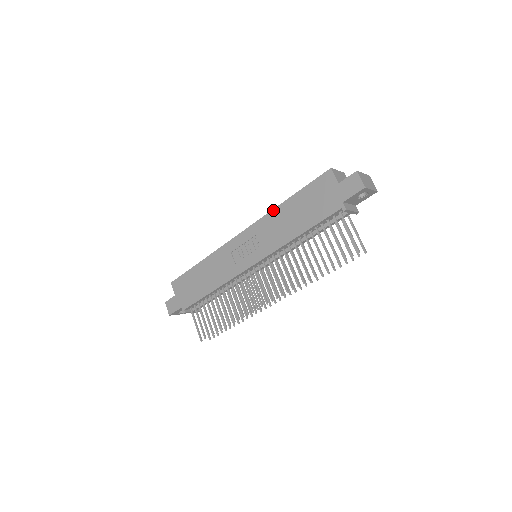
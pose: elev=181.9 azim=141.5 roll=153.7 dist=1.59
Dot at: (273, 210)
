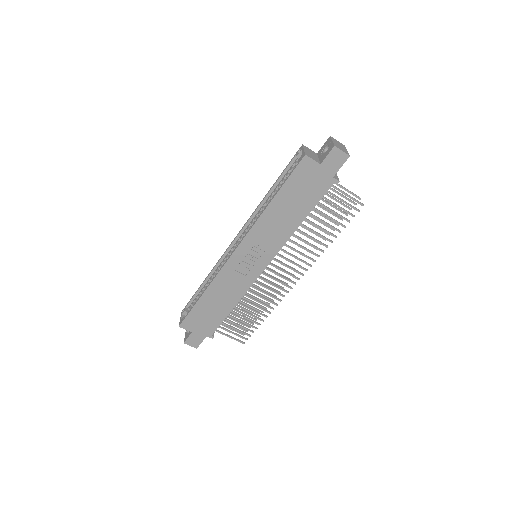
Dot at: (261, 216)
